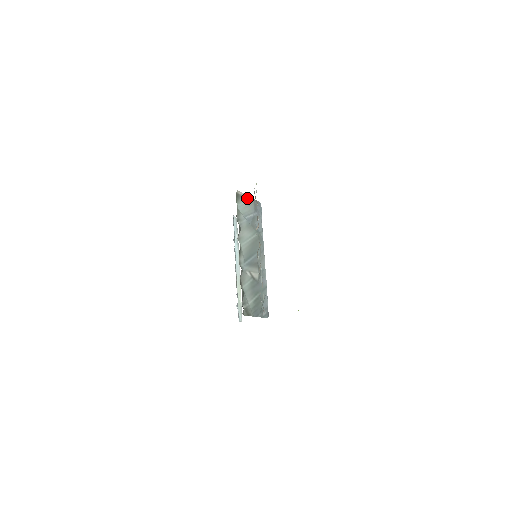
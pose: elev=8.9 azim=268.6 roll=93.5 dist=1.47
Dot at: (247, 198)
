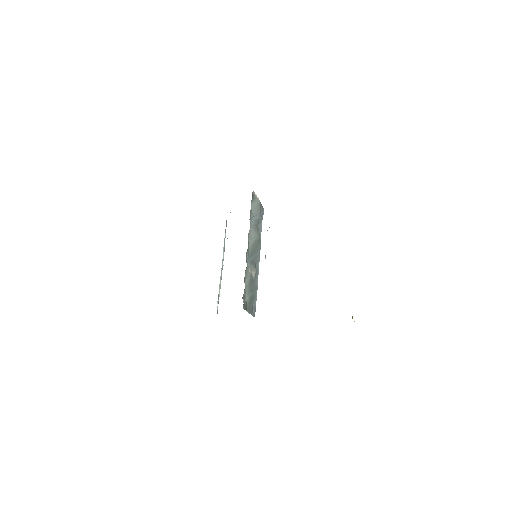
Dot at: (257, 200)
